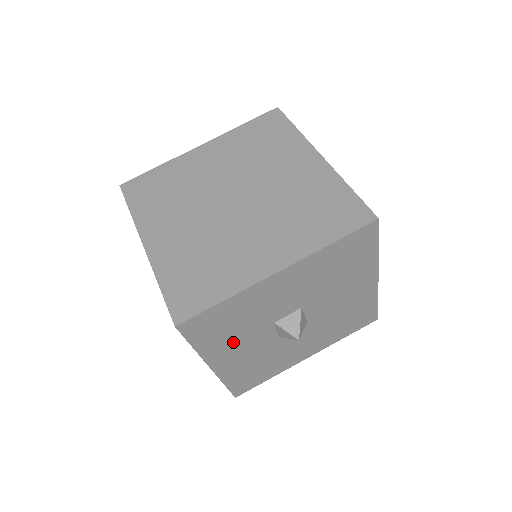
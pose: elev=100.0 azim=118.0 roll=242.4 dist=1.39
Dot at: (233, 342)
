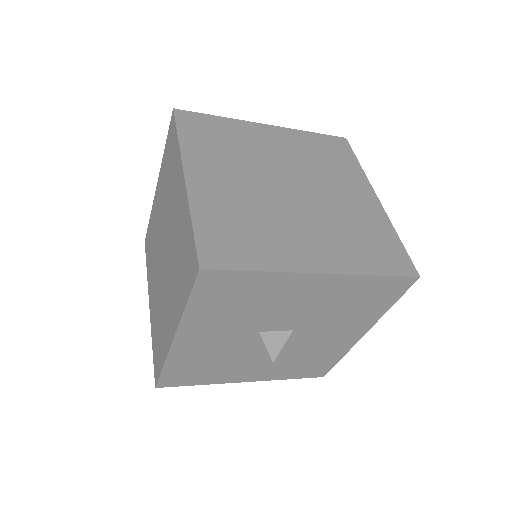
Dot at: (232, 369)
